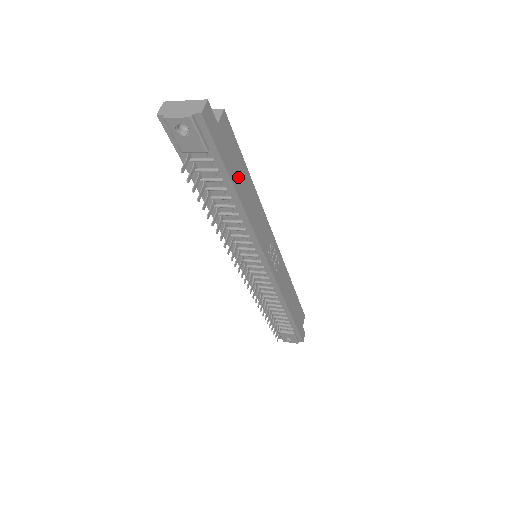
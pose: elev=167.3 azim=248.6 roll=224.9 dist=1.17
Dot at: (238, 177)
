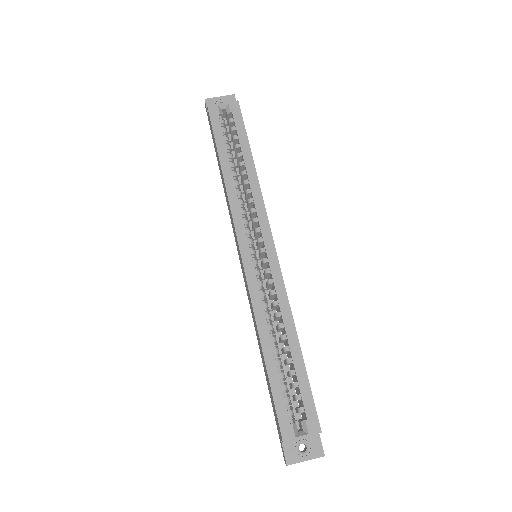
Dot at: occluded
